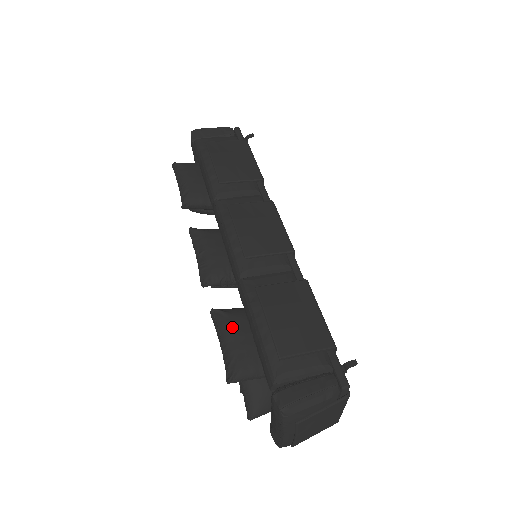
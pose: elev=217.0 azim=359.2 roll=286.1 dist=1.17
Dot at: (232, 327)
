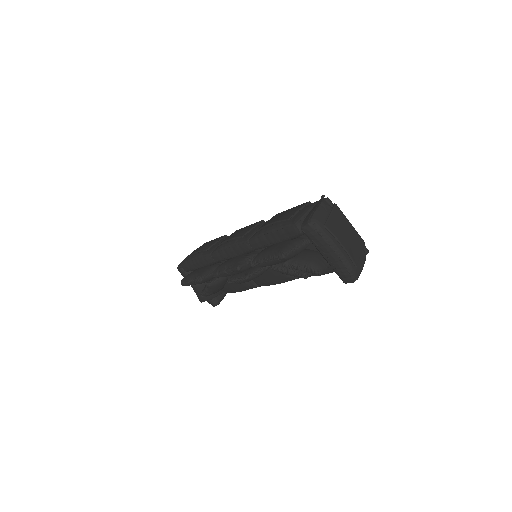
Dot at: (264, 251)
